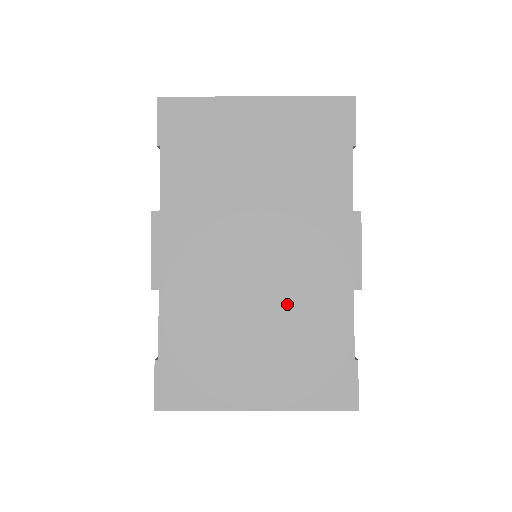
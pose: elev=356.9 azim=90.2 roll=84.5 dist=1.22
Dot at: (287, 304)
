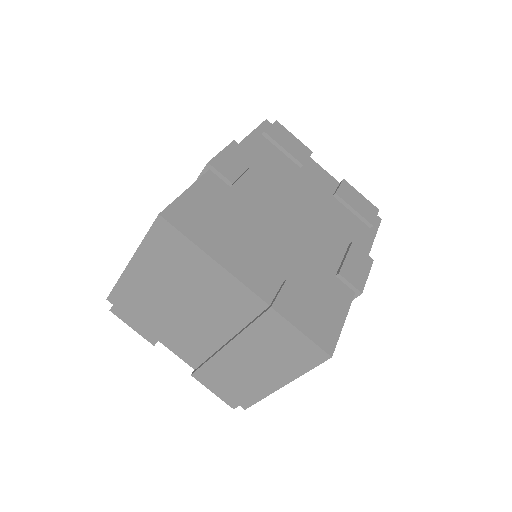
Dot at: occluded
